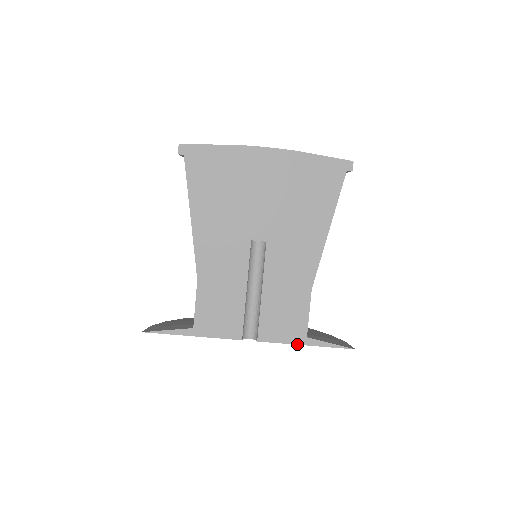
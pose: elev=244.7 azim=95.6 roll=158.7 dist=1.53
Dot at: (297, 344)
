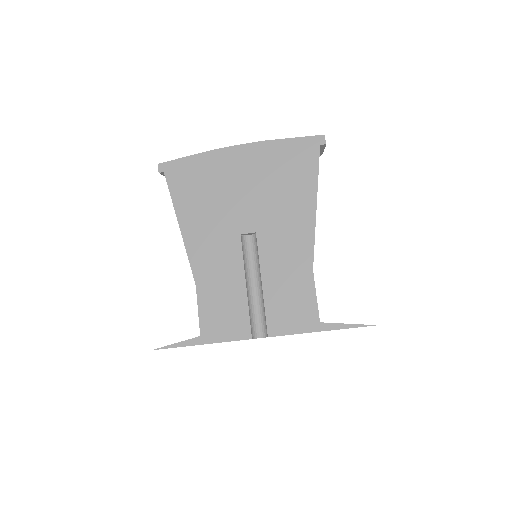
Dot at: (311, 332)
